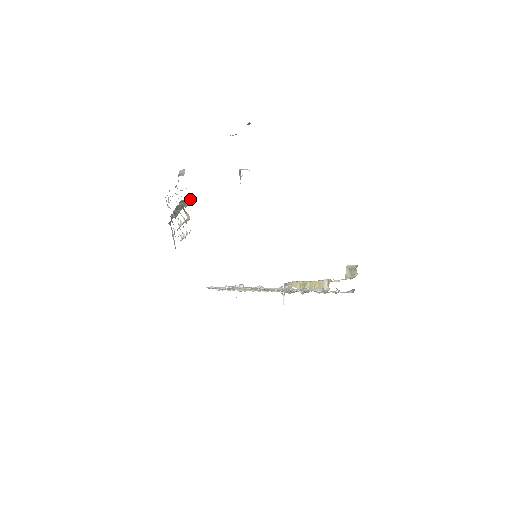
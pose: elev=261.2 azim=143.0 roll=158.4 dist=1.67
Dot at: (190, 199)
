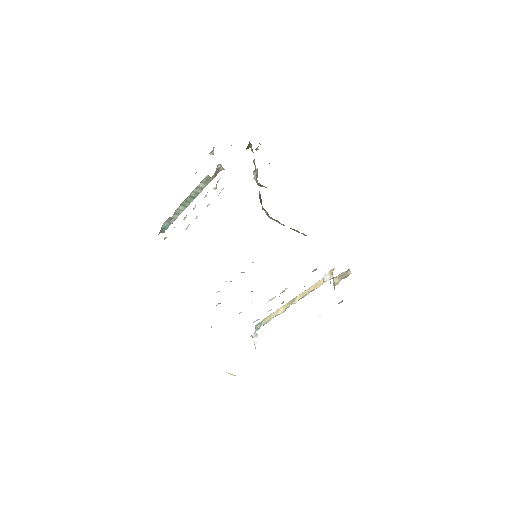
Dot at: (216, 175)
